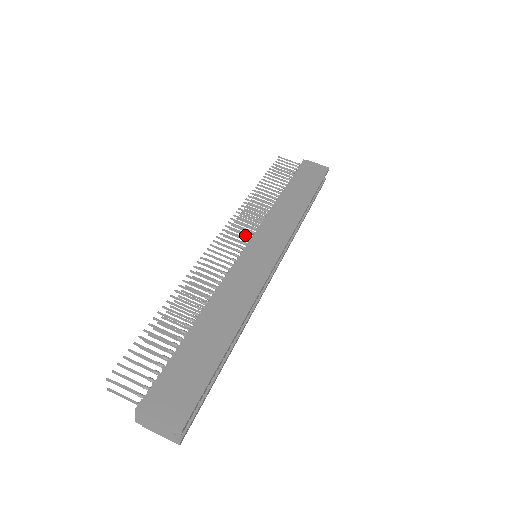
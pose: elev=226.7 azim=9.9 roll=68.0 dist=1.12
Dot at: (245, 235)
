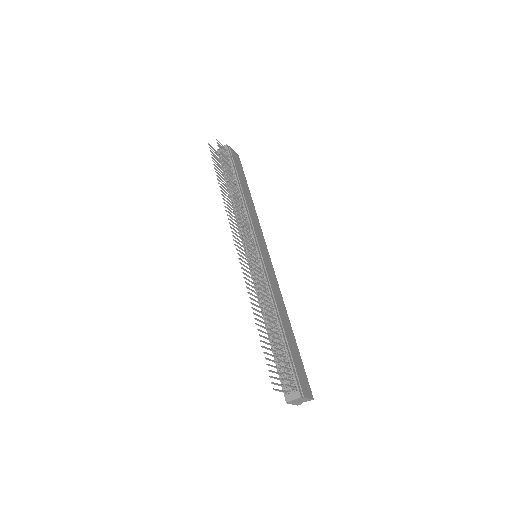
Dot at: (238, 233)
